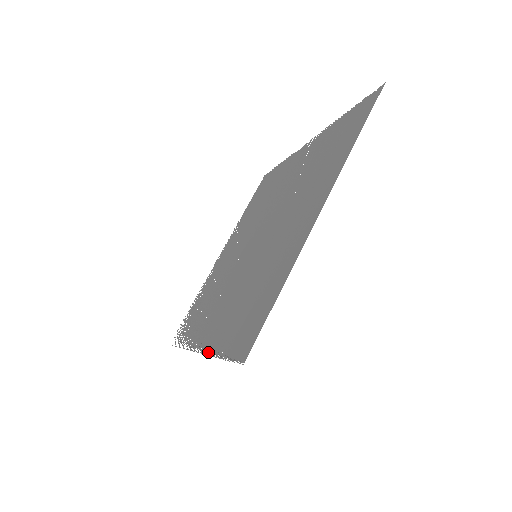
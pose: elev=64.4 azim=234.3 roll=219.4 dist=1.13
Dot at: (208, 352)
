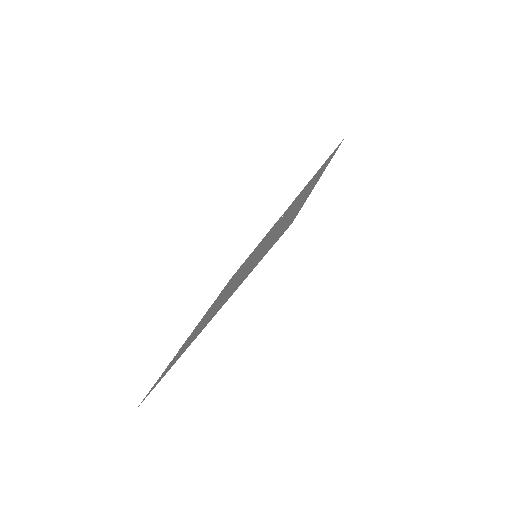
Dot at: occluded
